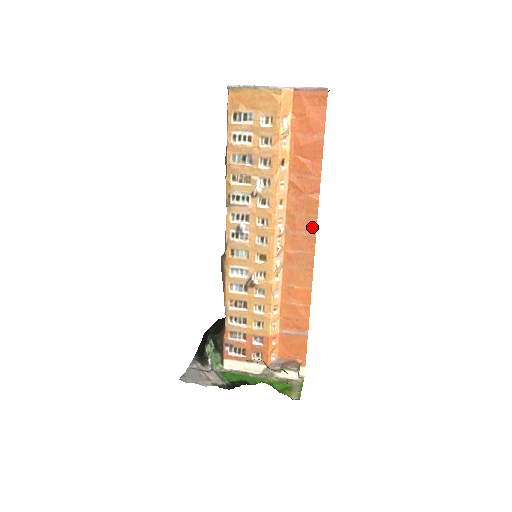
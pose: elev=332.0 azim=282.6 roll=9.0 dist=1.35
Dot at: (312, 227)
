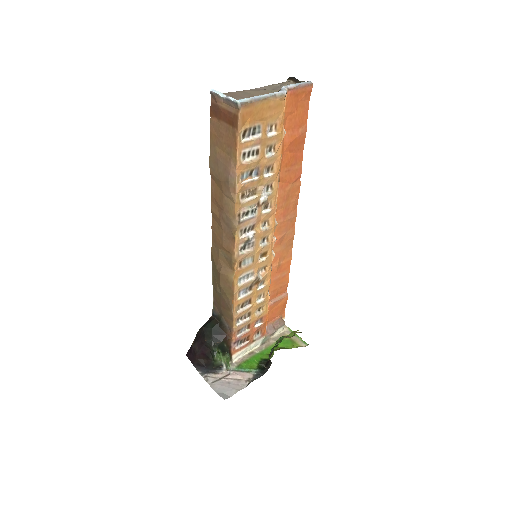
Dot at: (294, 209)
